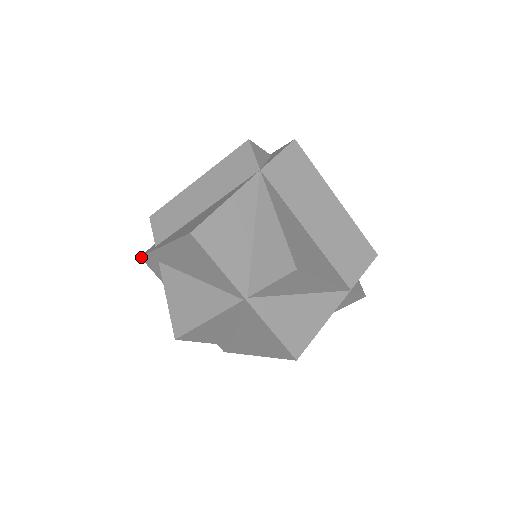
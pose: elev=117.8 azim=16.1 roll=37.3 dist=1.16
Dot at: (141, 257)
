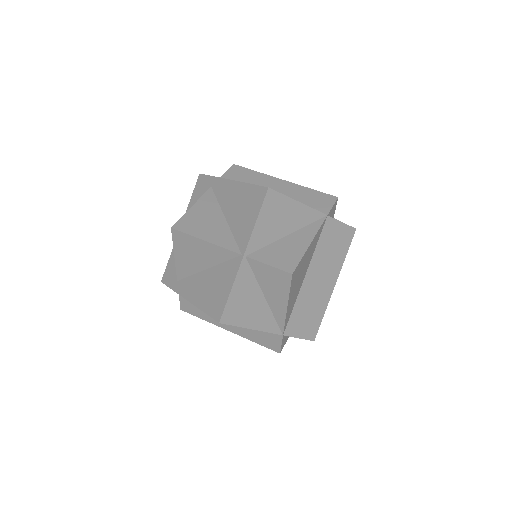
Dot at: (201, 174)
